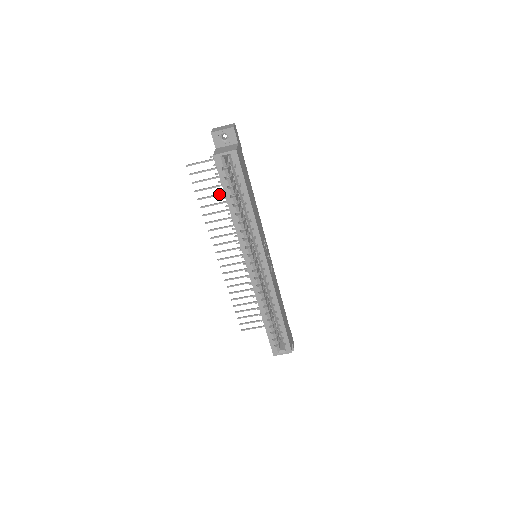
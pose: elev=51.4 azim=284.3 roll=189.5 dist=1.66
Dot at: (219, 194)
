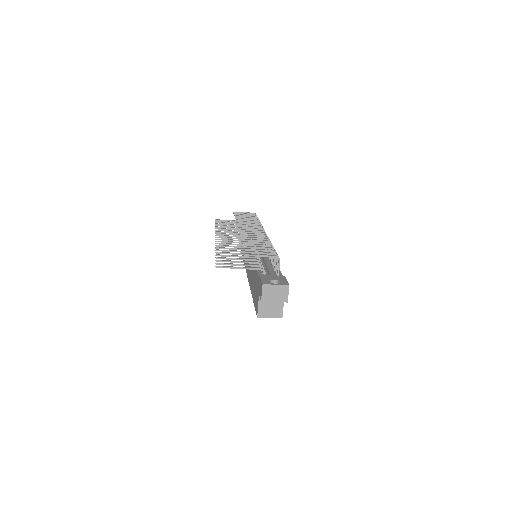
Dot at: (241, 257)
